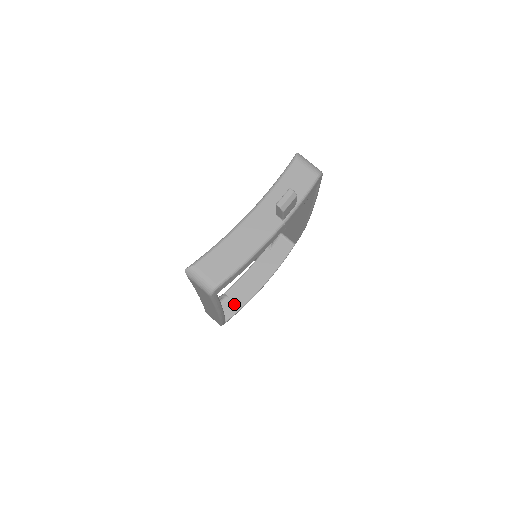
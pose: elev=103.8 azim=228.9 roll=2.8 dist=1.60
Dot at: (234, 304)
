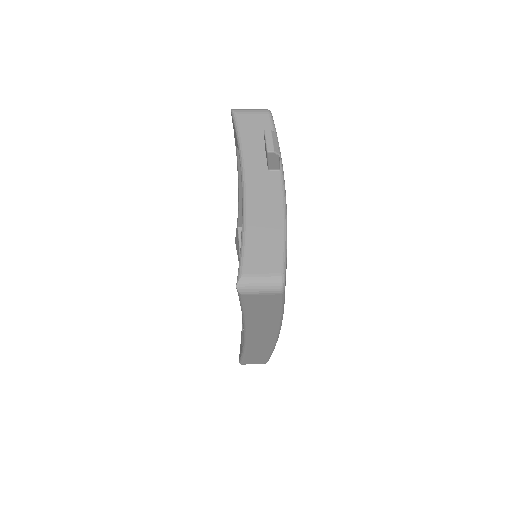
Dot at: occluded
